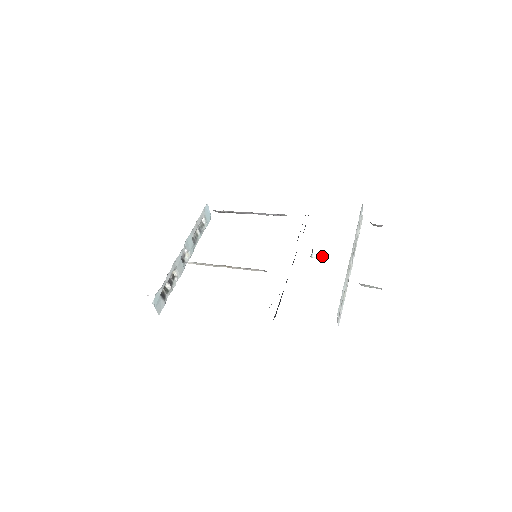
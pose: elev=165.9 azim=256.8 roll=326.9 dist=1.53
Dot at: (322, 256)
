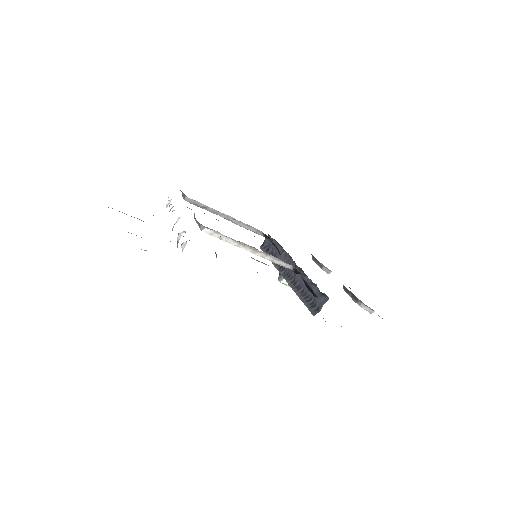
Dot at: occluded
